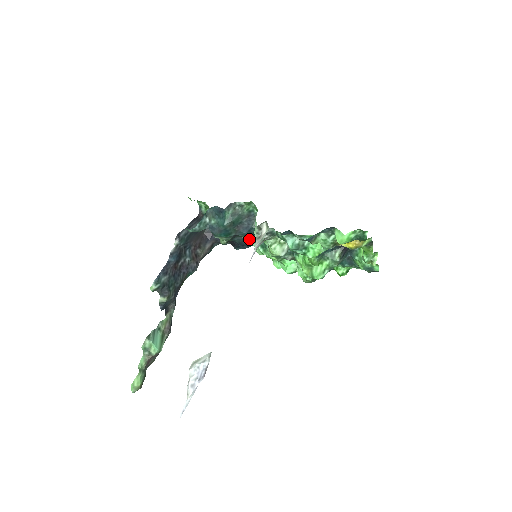
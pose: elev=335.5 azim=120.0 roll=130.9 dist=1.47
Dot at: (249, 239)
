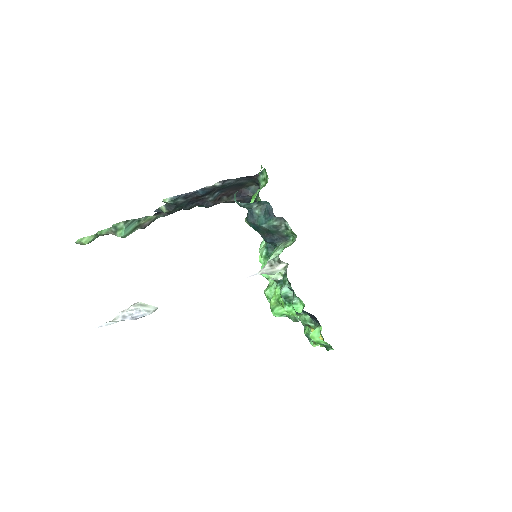
Dot at: occluded
